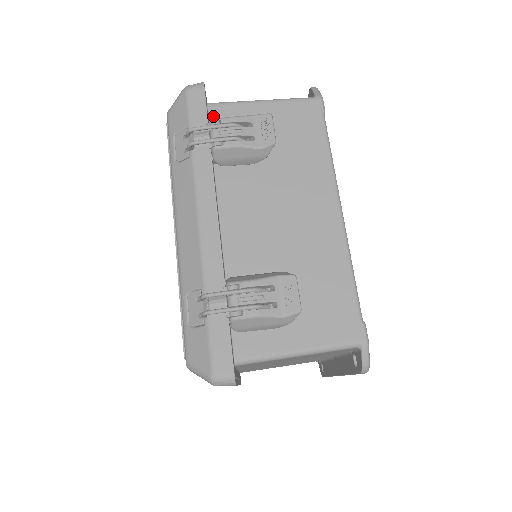
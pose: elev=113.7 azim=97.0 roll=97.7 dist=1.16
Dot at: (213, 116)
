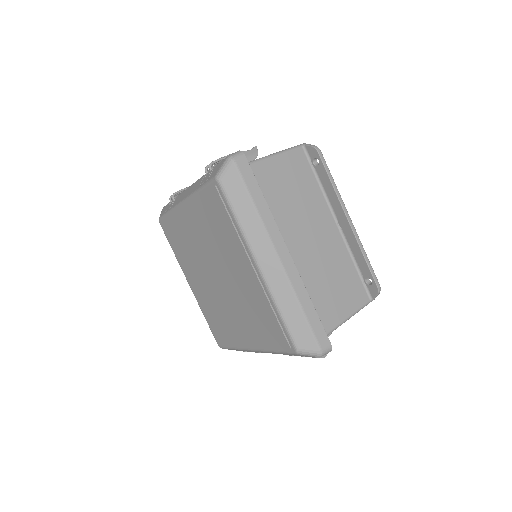
Dot at: occluded
